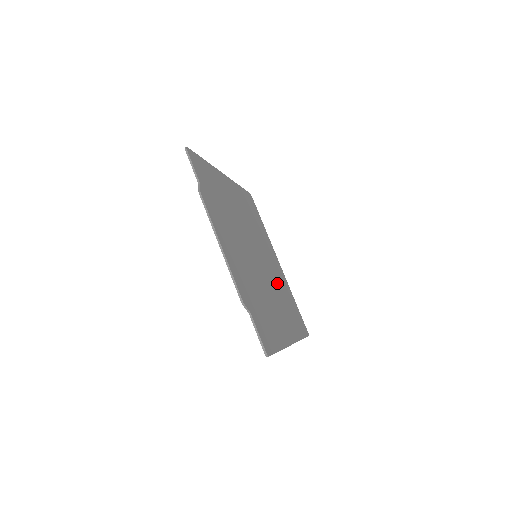
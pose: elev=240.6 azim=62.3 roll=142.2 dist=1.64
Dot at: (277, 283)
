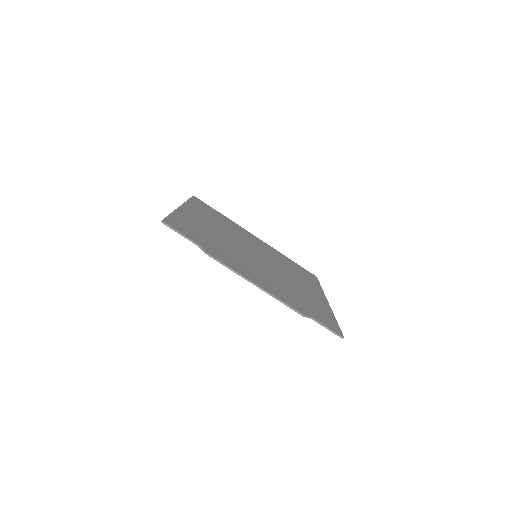
Dot at: (277, 260)
